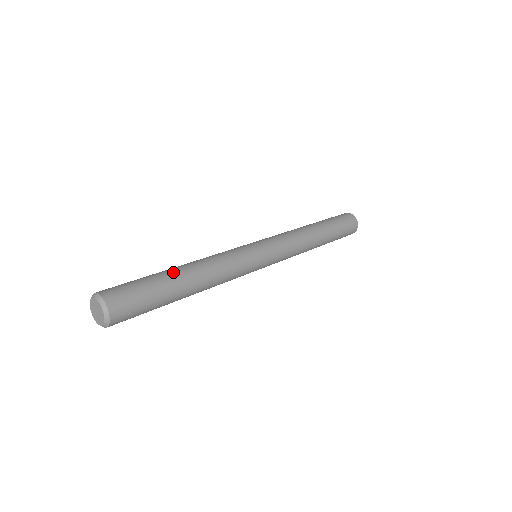
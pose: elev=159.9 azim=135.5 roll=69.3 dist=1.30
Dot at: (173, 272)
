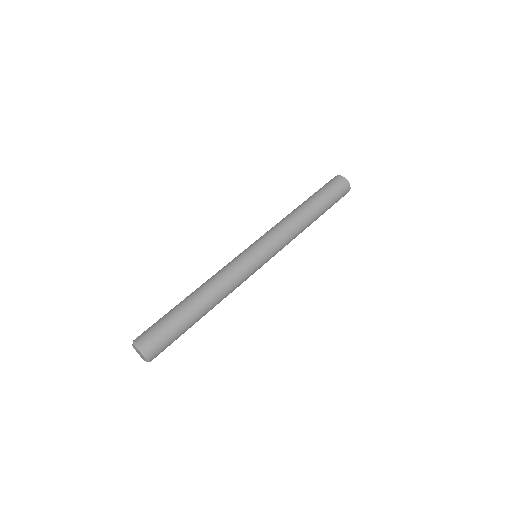
Dot at: (189, 305)
